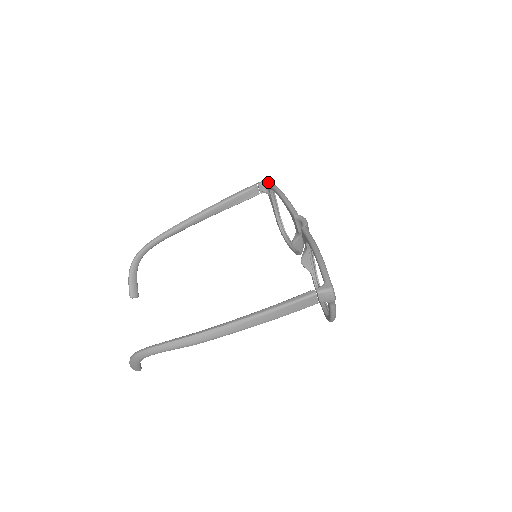
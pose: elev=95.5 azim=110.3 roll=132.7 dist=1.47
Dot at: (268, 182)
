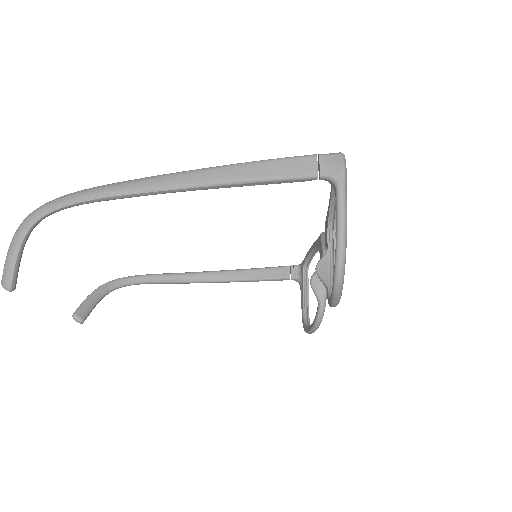
Dot at: occluded
